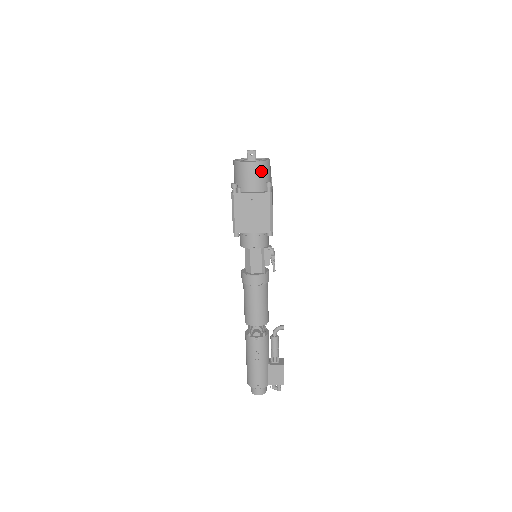
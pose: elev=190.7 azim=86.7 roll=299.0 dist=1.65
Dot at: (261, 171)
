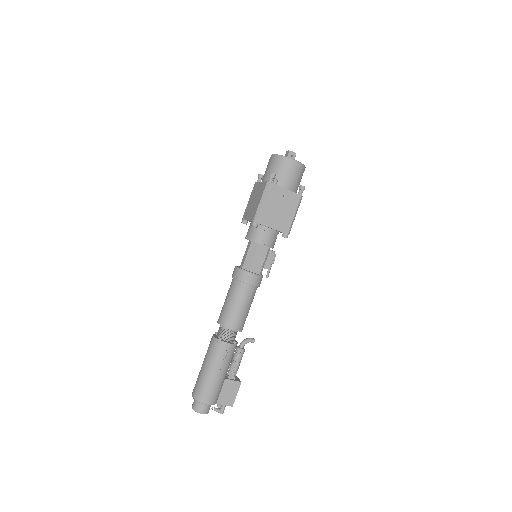
Dot at: (300, 173)
